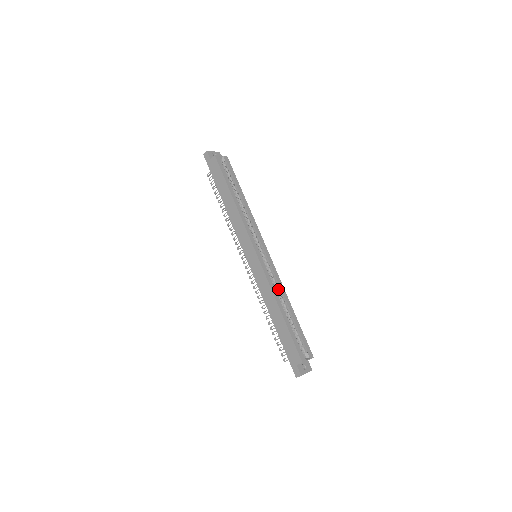
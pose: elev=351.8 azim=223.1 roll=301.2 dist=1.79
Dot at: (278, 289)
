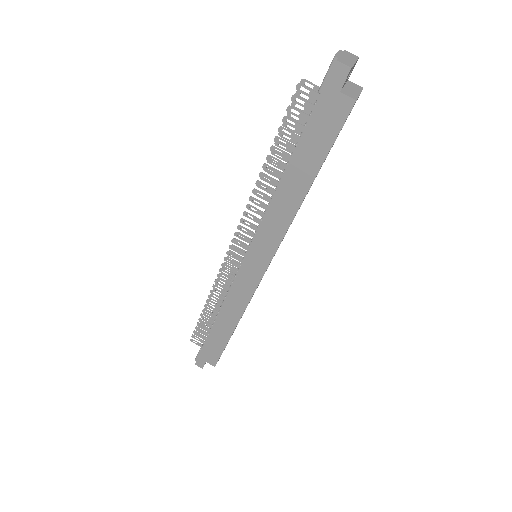
Dot at: occluded
